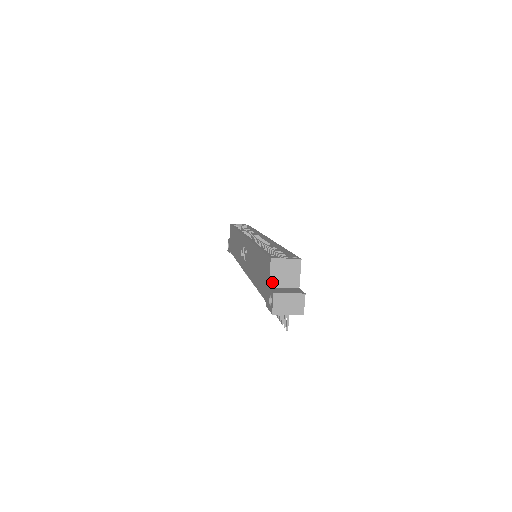
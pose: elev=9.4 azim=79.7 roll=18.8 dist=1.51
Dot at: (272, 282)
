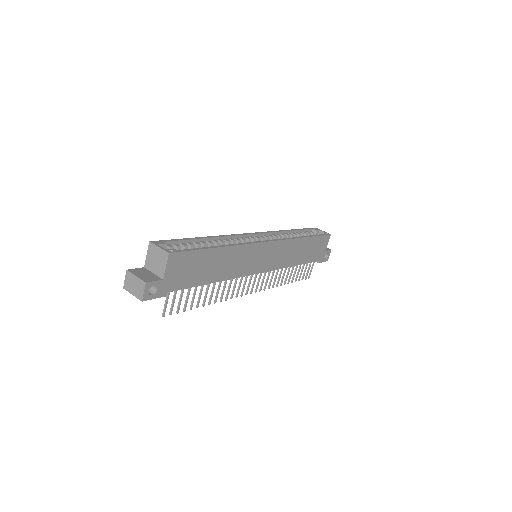
Dot at: (147, 263)
